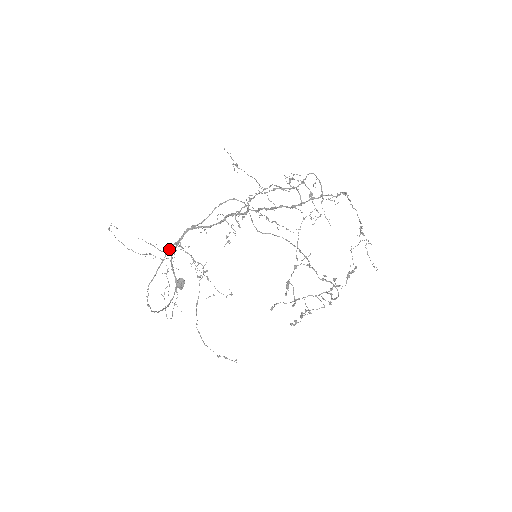
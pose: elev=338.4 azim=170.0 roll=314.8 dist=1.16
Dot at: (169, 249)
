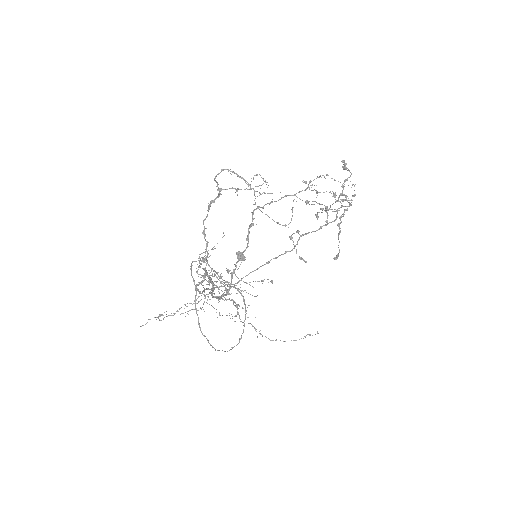
Dot at: occluded
